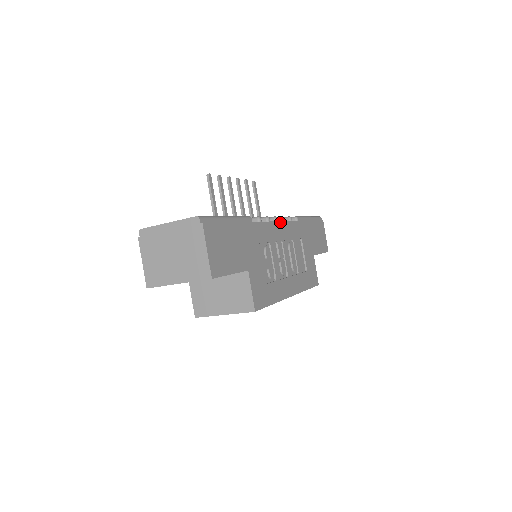
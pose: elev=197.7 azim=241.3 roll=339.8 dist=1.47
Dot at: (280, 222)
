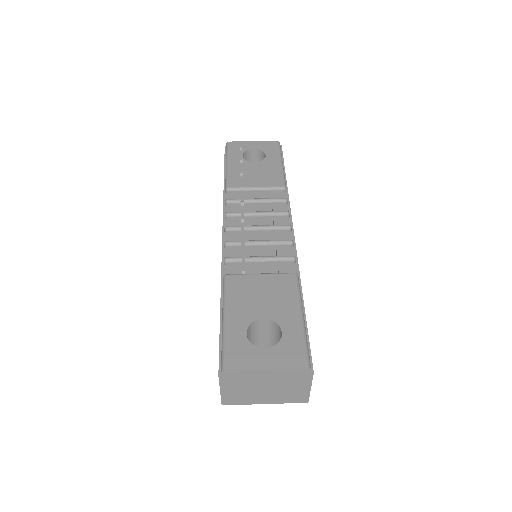
Dot at: (293, 230)
